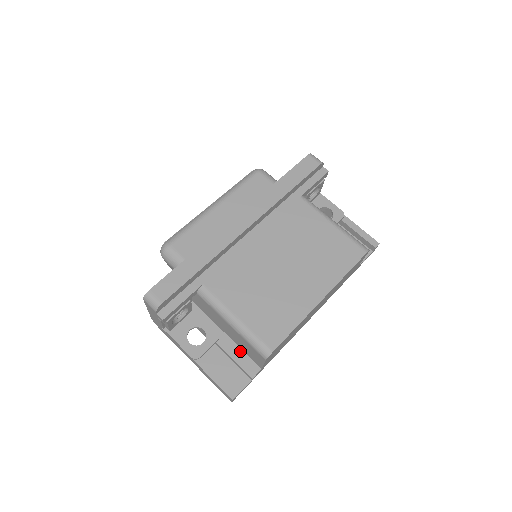
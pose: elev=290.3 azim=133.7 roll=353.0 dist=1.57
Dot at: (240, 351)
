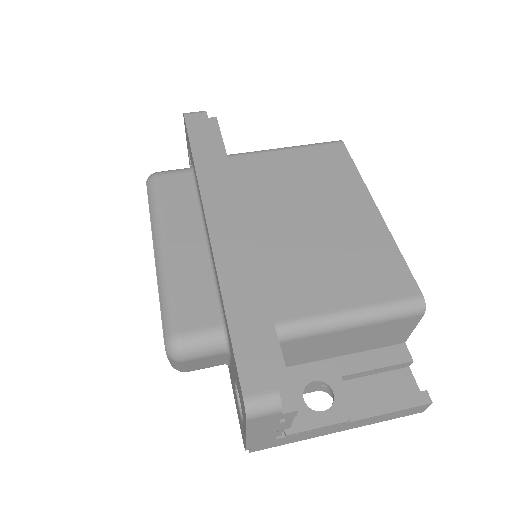
Dot at: (368, 354)
